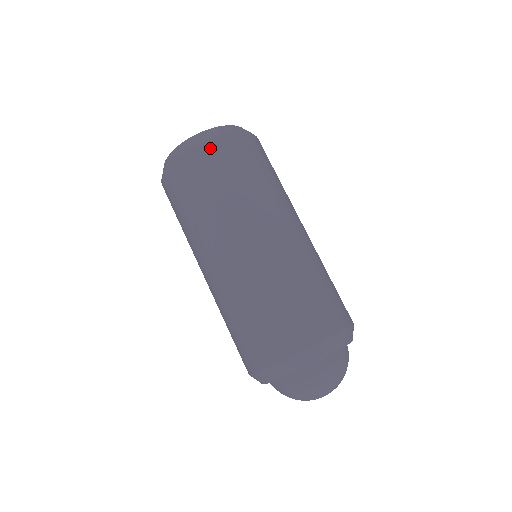
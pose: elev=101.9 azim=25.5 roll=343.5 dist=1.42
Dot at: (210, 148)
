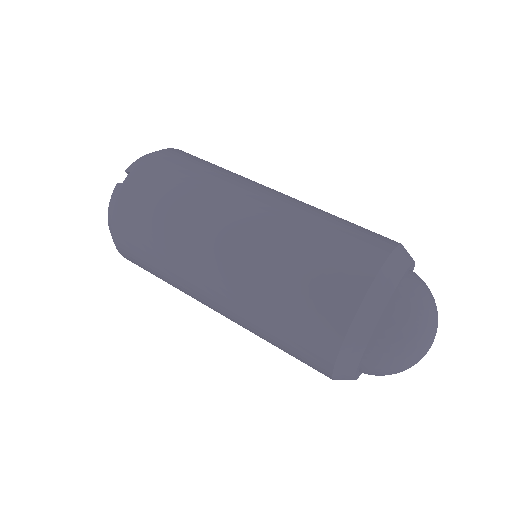
Dot at: occluded
